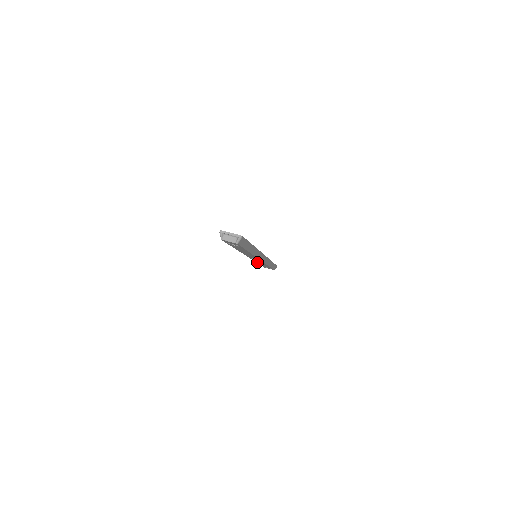
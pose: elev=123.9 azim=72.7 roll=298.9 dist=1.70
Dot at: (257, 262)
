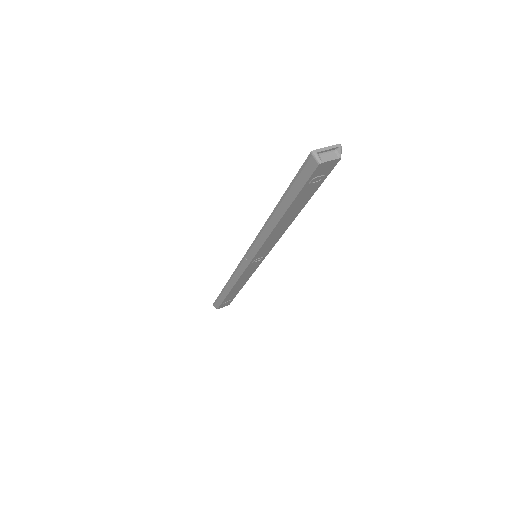
Dot at: (236, 283)
